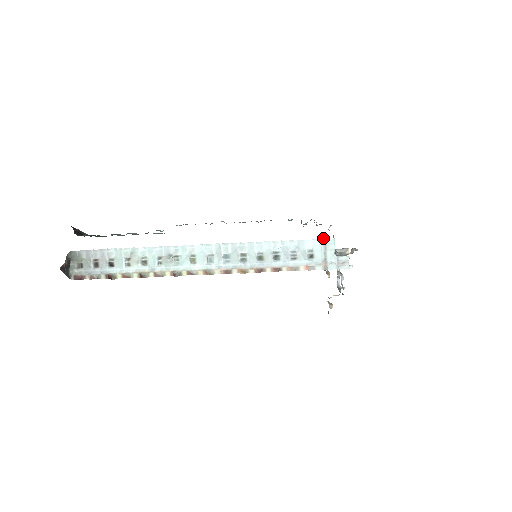
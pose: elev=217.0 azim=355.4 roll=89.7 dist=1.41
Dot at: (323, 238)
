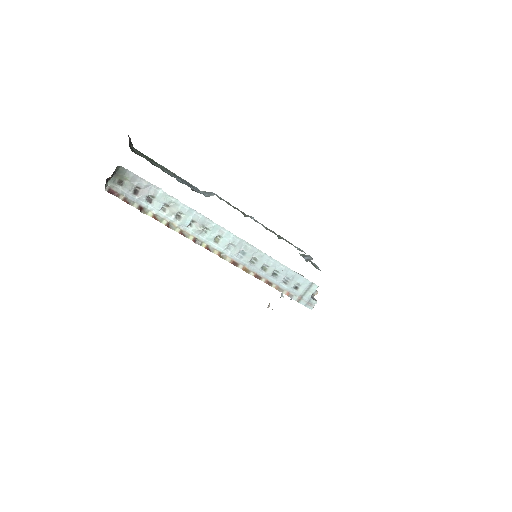
Dot at: occluded
